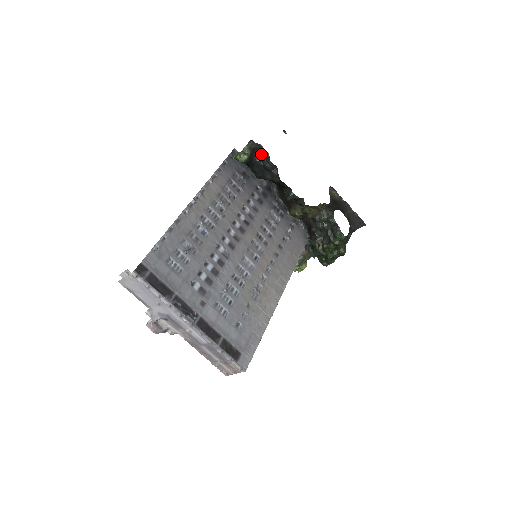
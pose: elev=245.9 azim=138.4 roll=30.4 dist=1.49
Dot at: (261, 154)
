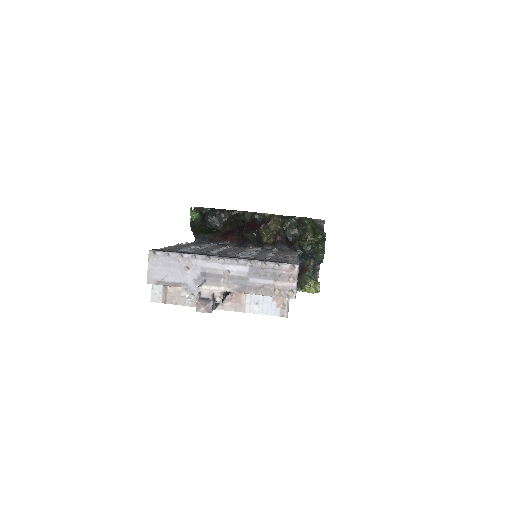
Dot at: (208, 212)
